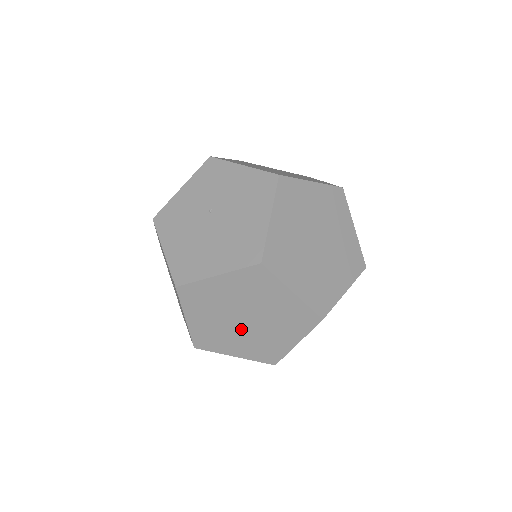
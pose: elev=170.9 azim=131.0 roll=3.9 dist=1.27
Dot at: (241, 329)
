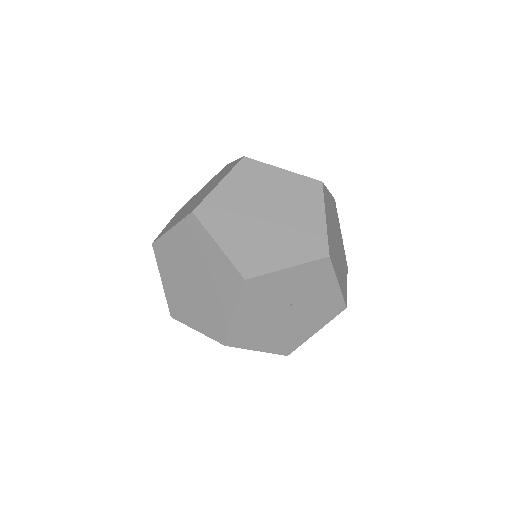
Dot at: occluded
